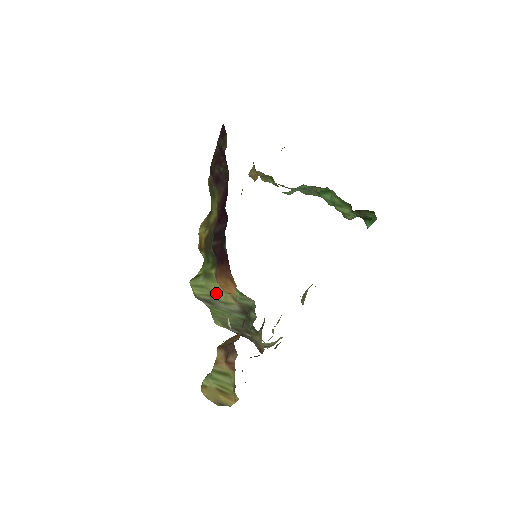
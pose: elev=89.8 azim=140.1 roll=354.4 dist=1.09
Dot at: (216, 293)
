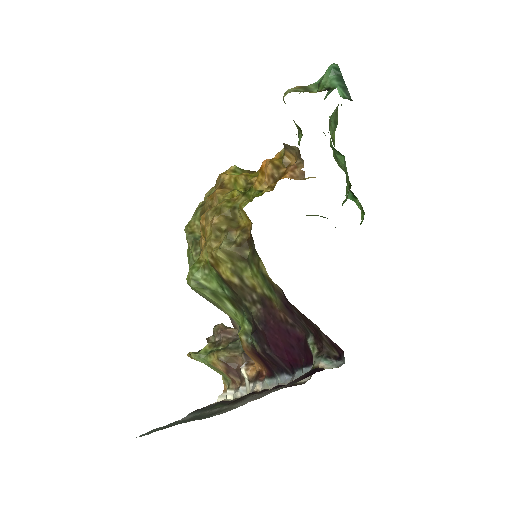
Dot at: (219, 306)
